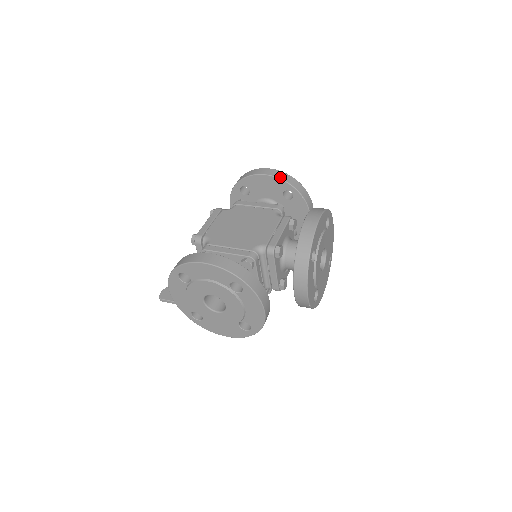
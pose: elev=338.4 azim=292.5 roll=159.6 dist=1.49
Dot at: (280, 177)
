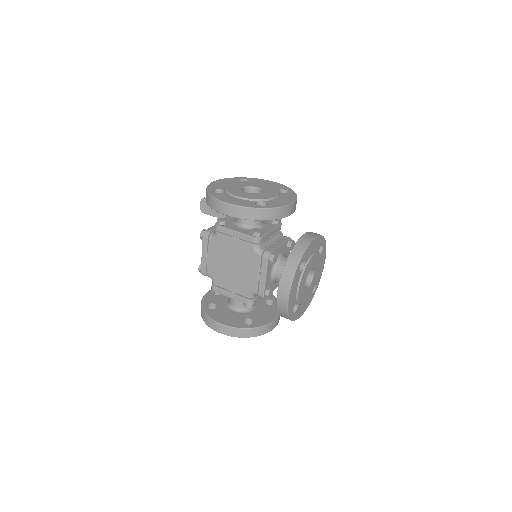
Dot at: (243, 217)
